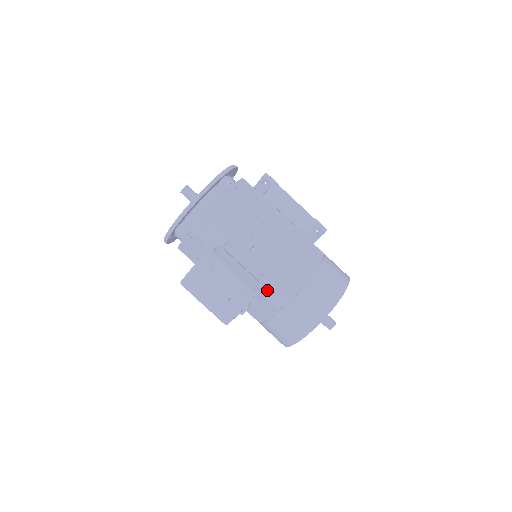
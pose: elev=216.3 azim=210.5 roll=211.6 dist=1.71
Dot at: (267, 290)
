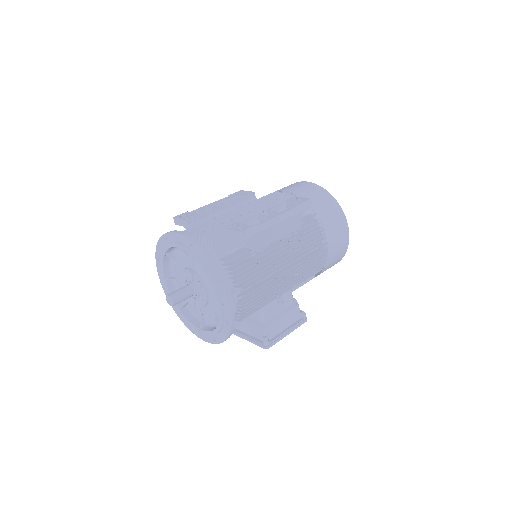
Dot at: occluded
